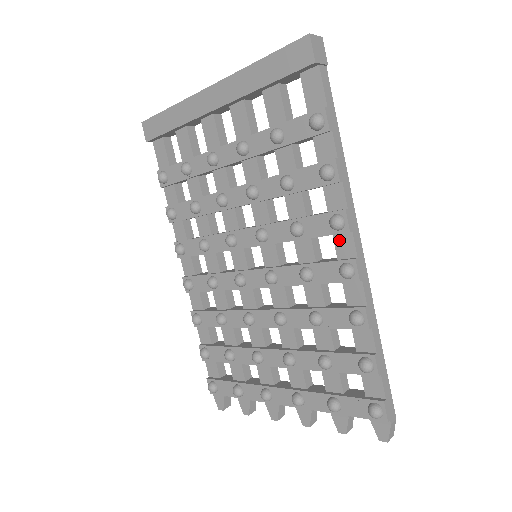
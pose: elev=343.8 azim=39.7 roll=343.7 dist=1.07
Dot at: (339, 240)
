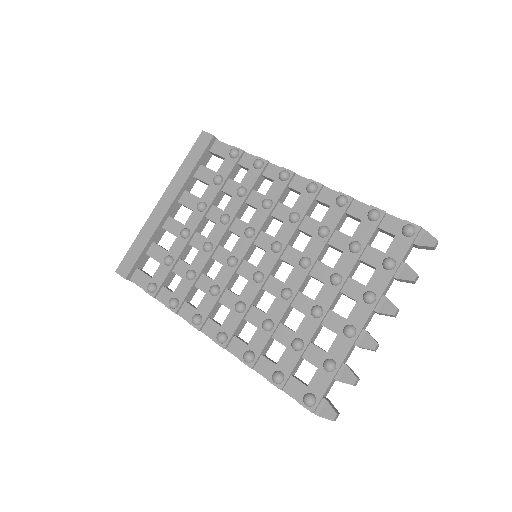
Dot at: (294, 185)
